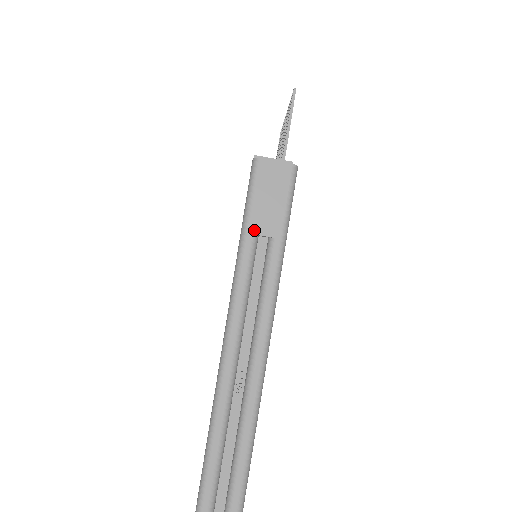
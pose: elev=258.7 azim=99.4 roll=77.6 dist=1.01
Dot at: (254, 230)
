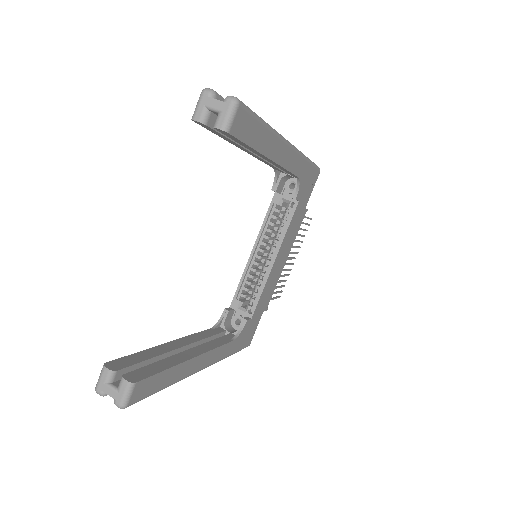
Dot at: occluded
